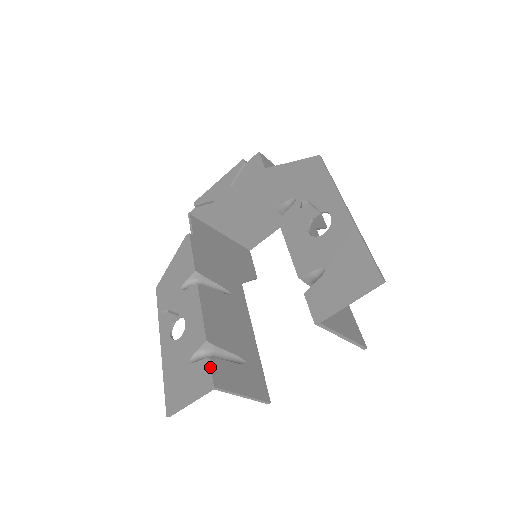
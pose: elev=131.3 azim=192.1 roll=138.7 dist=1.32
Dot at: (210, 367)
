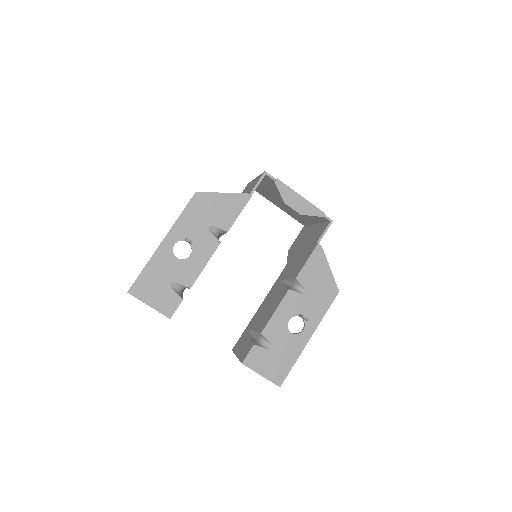
Dot at: occluded
